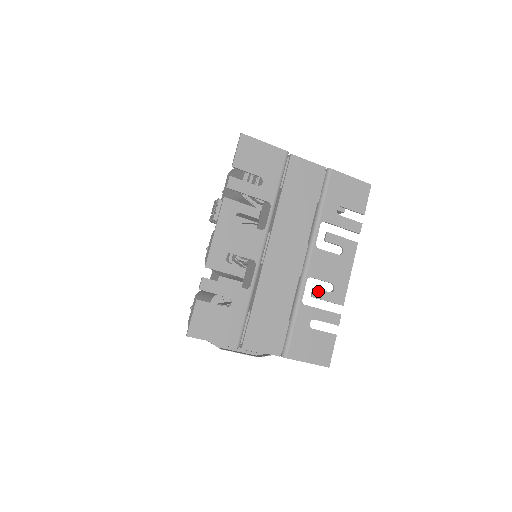
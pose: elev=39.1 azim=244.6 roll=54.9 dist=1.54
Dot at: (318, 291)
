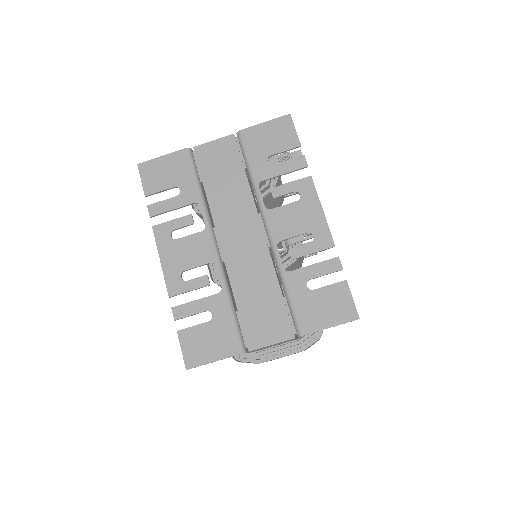
Dot at: (296, 249)
